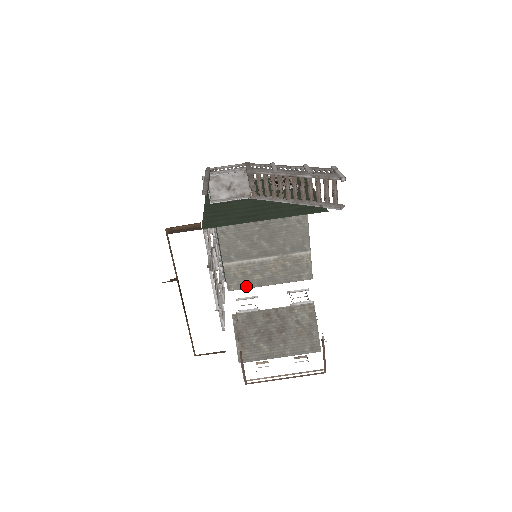
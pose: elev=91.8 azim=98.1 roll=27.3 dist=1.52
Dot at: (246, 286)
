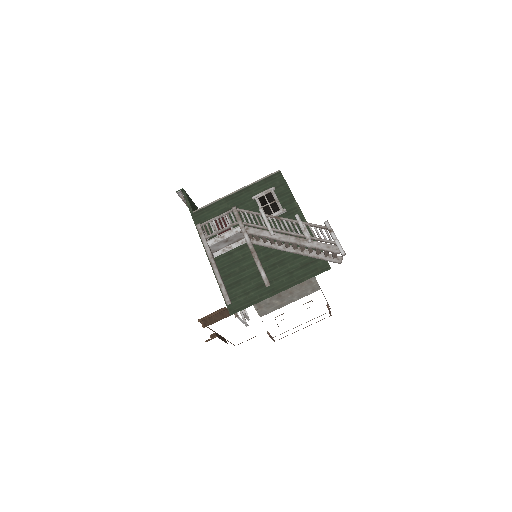
Dot at: occluded
